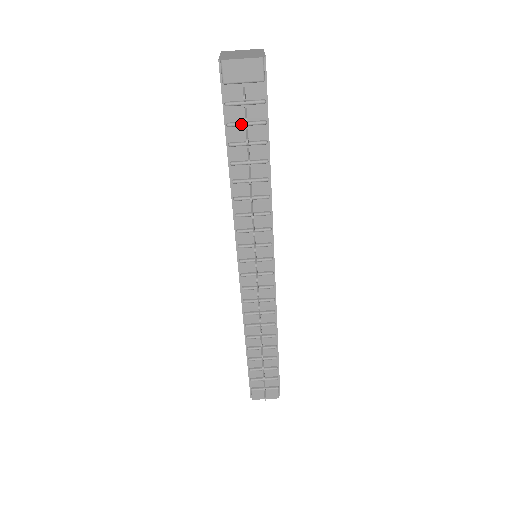
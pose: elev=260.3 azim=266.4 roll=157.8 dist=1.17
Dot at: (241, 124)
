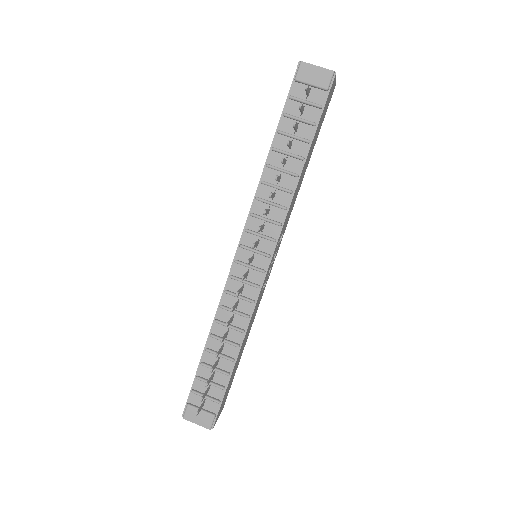
Dot at: (295, 117)
